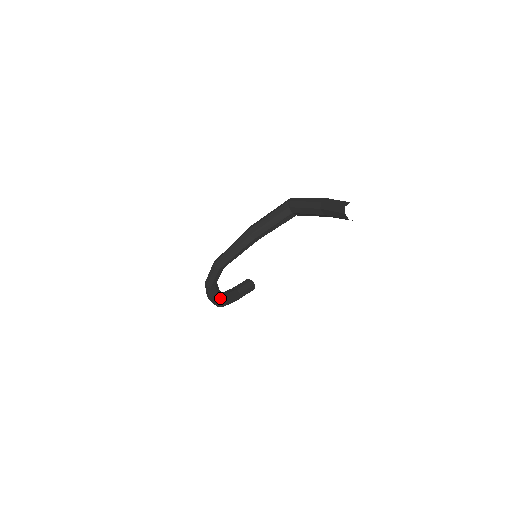
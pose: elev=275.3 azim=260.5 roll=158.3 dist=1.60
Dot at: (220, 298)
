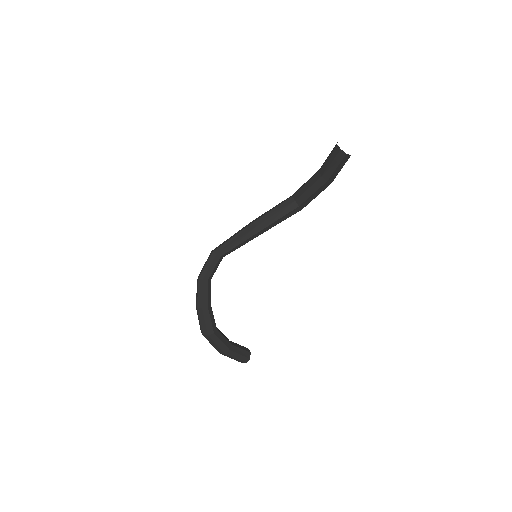
Dot at: (209, 311)
